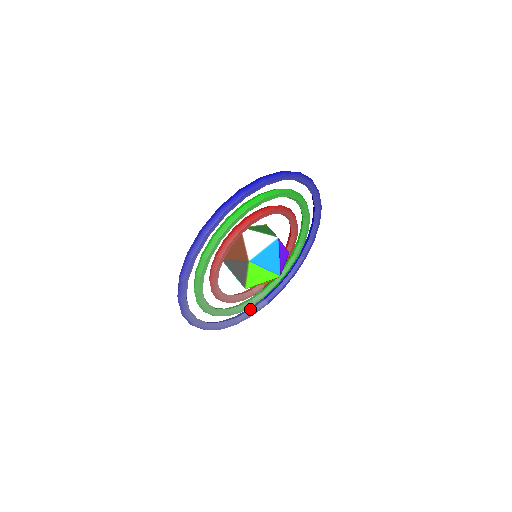
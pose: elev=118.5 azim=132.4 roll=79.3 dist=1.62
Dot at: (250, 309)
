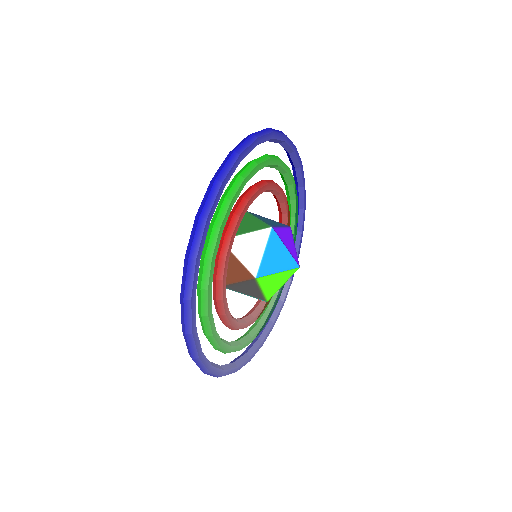
Dot at: occluded
